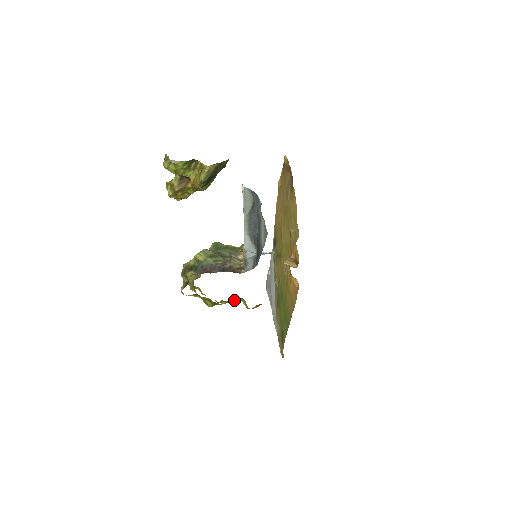
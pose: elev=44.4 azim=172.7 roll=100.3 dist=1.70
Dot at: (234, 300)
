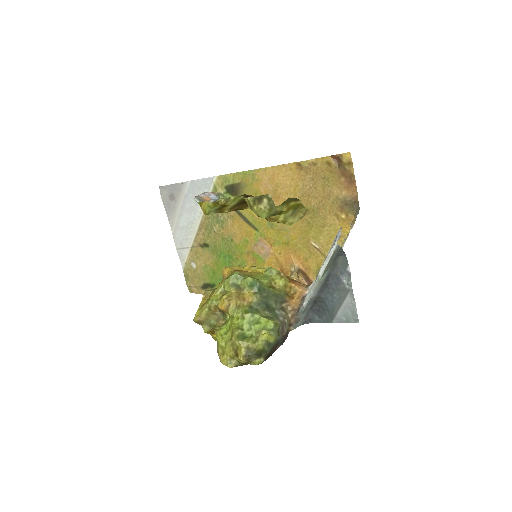
Dot at: occluded
